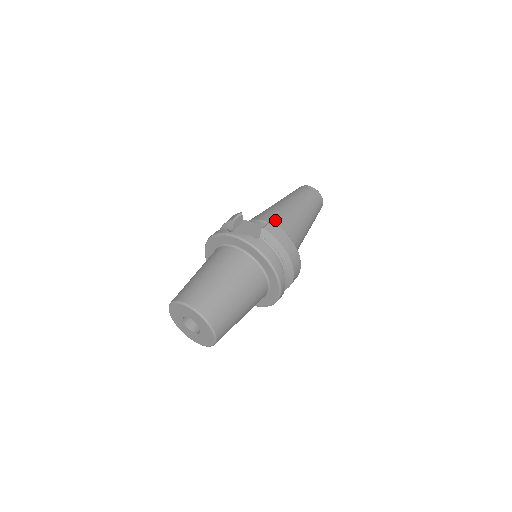
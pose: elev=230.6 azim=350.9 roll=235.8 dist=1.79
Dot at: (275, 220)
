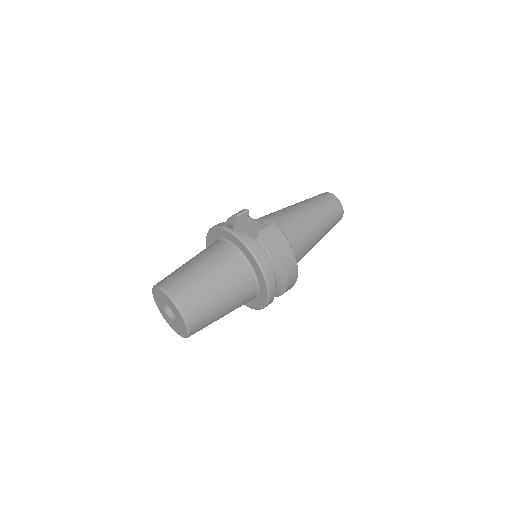
Dot at: (281, 223)
